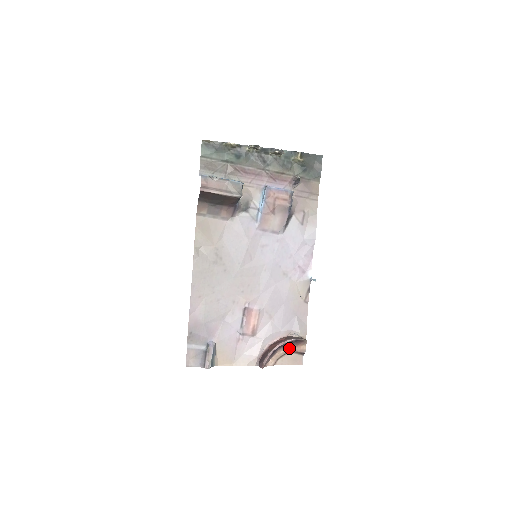
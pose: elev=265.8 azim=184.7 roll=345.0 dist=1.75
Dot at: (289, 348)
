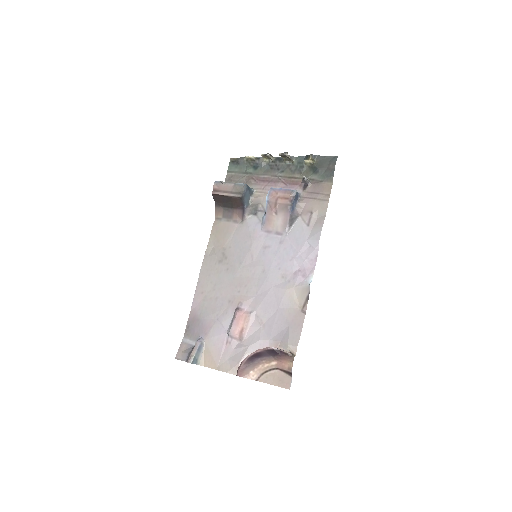
Dot at: (275, 363)
